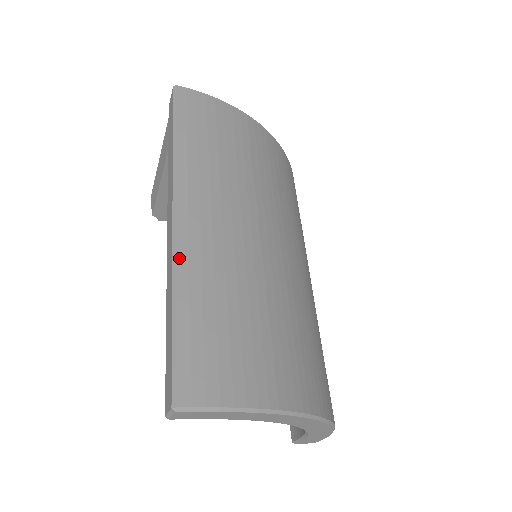
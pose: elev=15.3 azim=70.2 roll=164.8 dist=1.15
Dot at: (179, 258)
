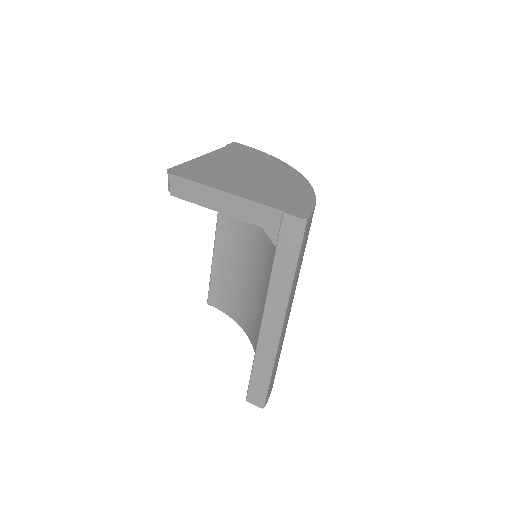
Dot at: (278, 350)
